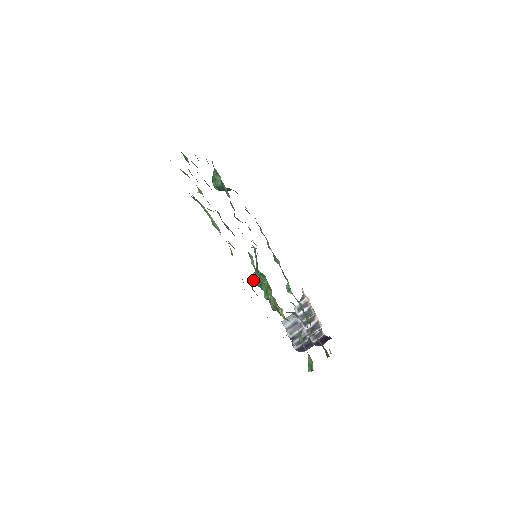
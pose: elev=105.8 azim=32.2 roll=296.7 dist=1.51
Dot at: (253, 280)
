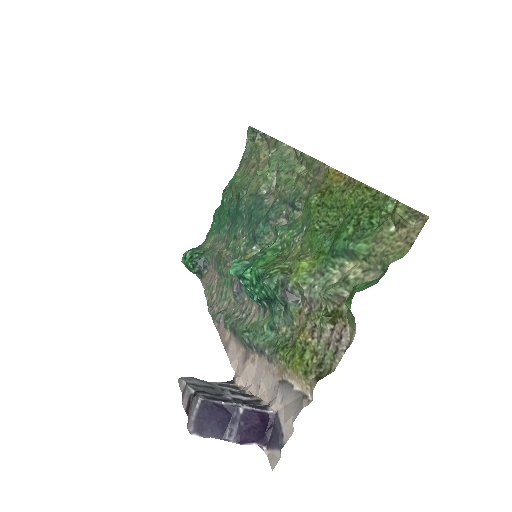
Dot at: (236, 264)
